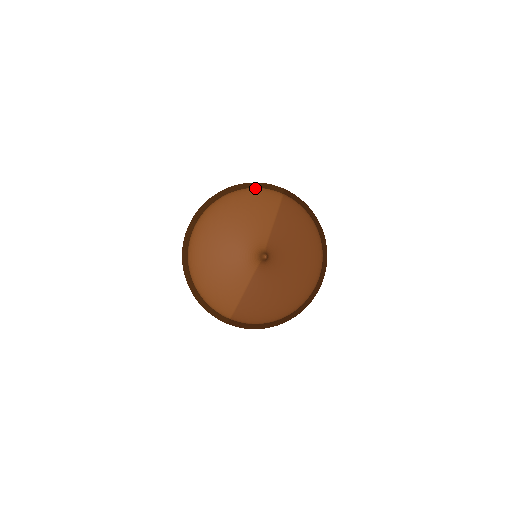
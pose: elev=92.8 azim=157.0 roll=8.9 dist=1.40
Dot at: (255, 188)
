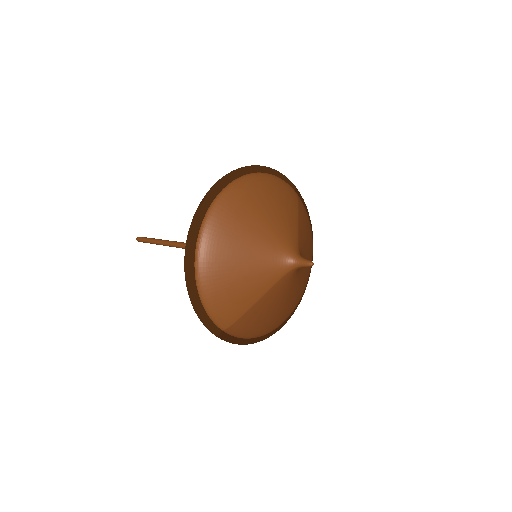
Dot at: (276, 176)
